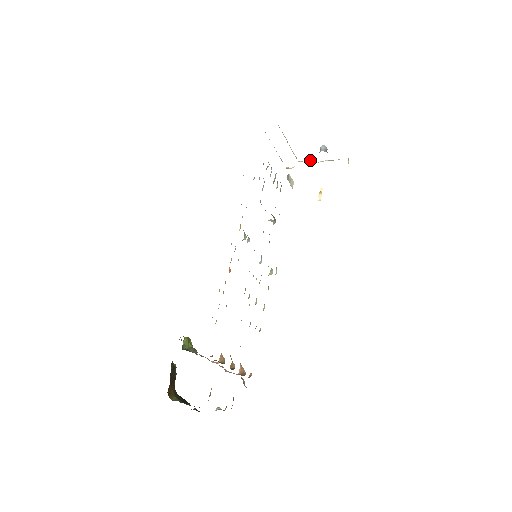
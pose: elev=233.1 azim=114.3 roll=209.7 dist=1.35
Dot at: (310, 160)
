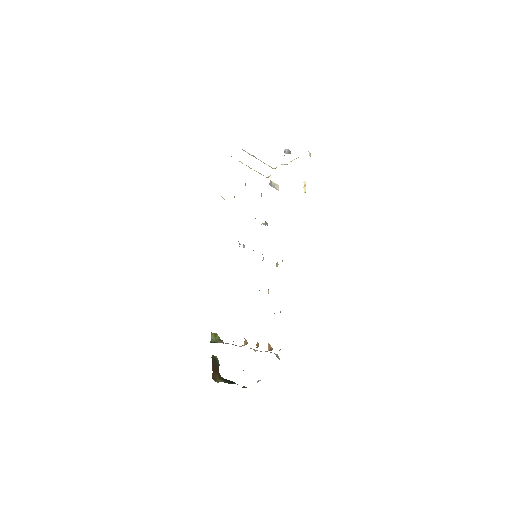
Dot at: (282, 164)
